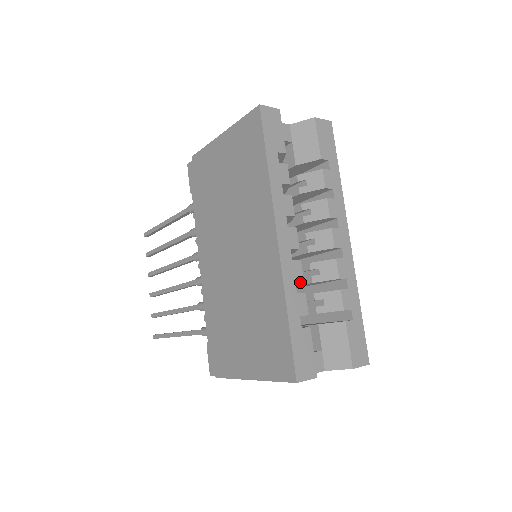
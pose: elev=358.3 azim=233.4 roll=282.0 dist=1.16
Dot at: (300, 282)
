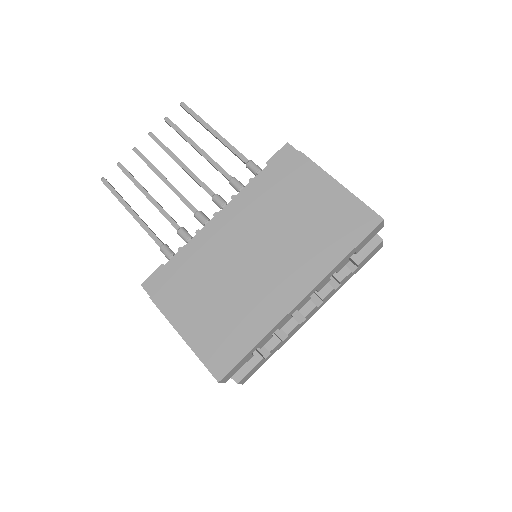
Dot at: occluded
